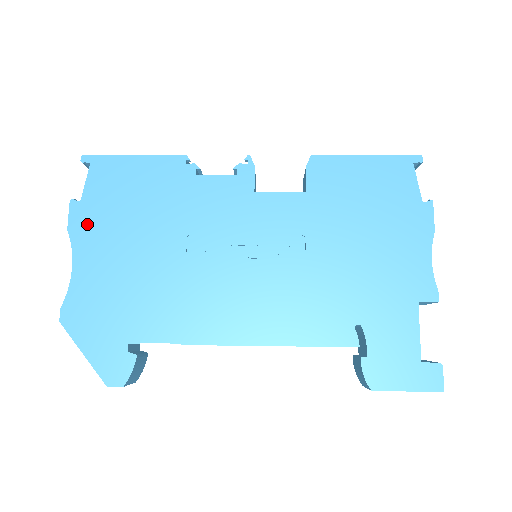
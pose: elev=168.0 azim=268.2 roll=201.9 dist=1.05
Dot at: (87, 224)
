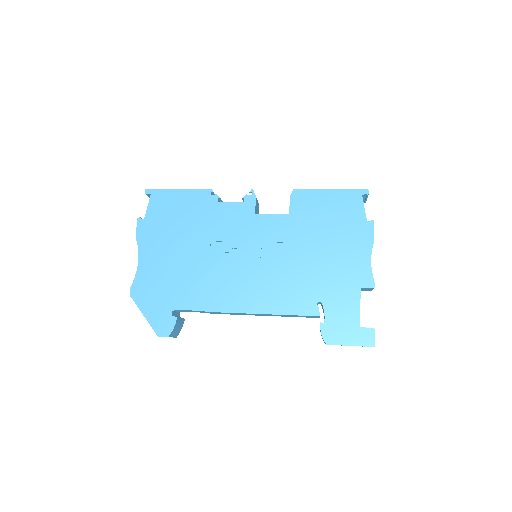
Dot at: (148, 234)
